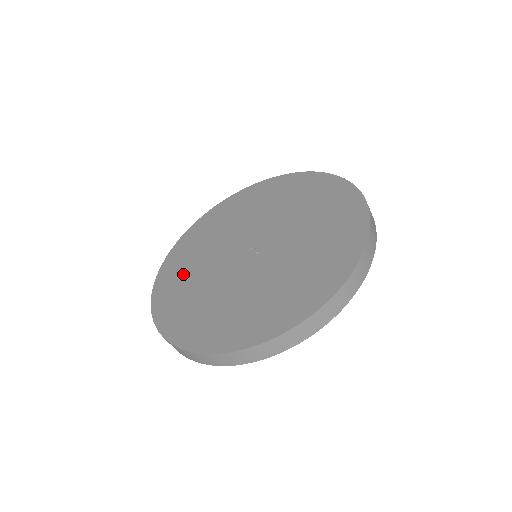
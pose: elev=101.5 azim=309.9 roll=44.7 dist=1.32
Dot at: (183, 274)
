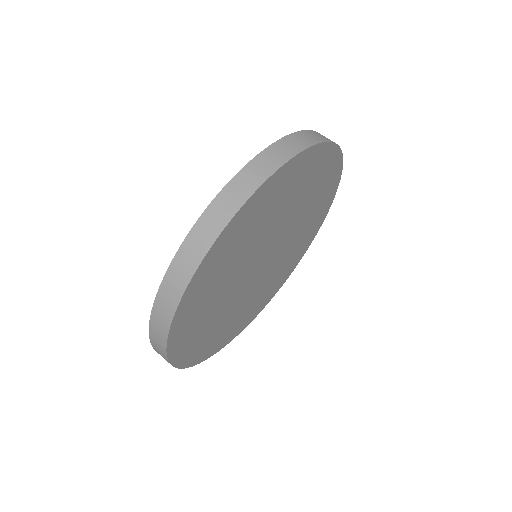
Dot at: occluded
